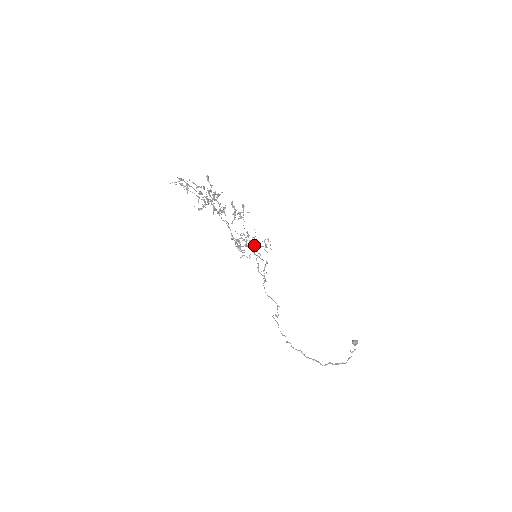
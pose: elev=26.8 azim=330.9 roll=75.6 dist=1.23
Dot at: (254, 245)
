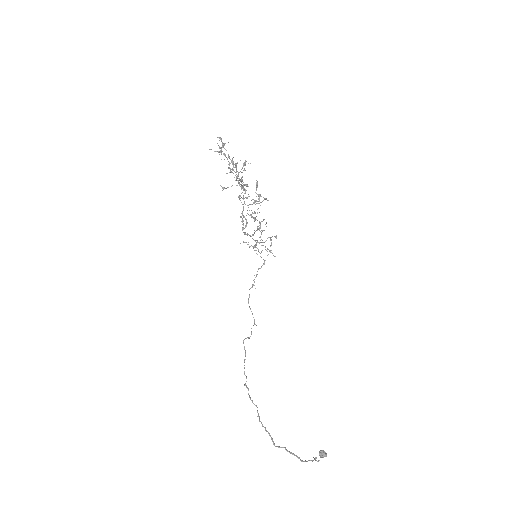
Dot at: (260, 226)
